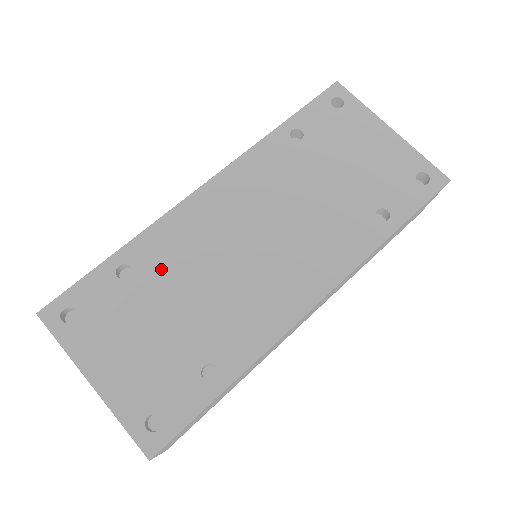
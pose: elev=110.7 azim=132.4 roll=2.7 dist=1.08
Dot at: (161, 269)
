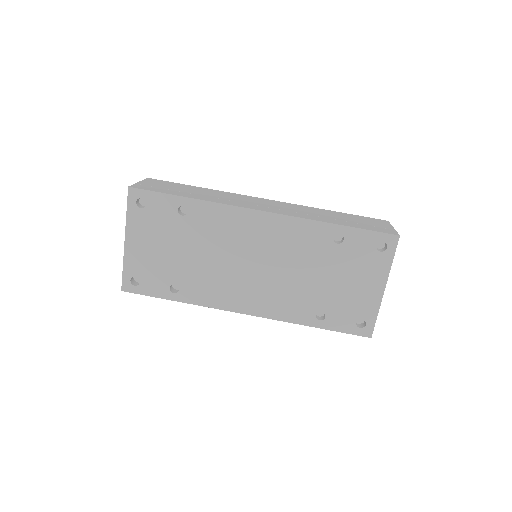
Dot at: (200, 228)
